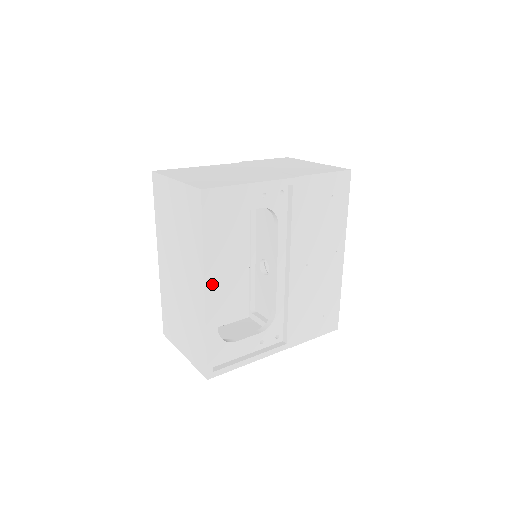
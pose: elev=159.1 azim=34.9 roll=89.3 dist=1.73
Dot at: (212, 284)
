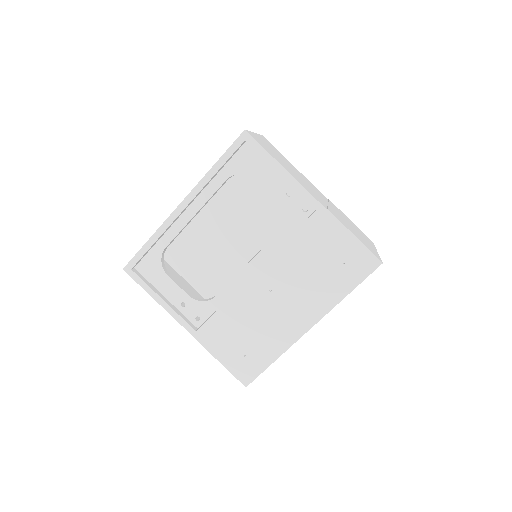
Dot at: (193, 209)
